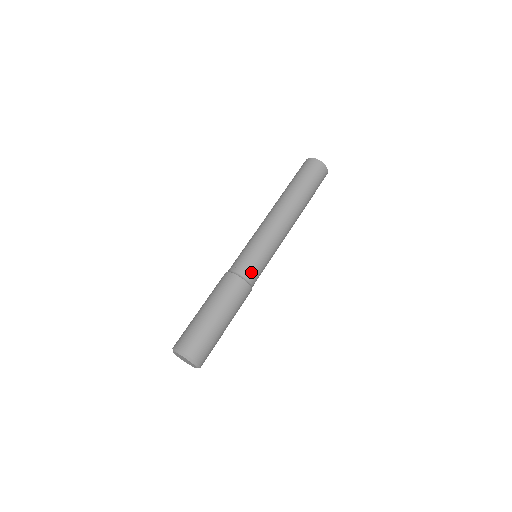
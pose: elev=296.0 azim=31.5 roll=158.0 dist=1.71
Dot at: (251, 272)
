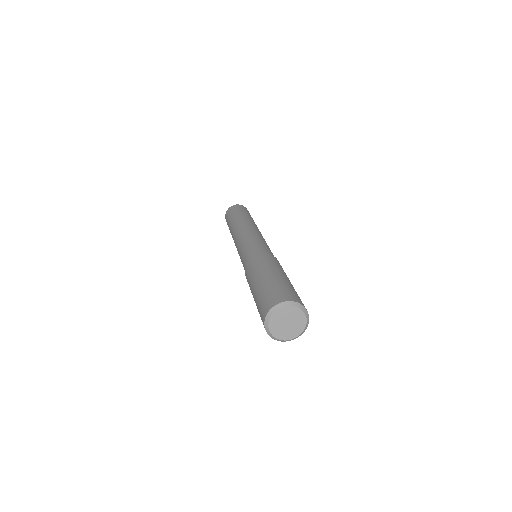
Dot at: (258, 250)
